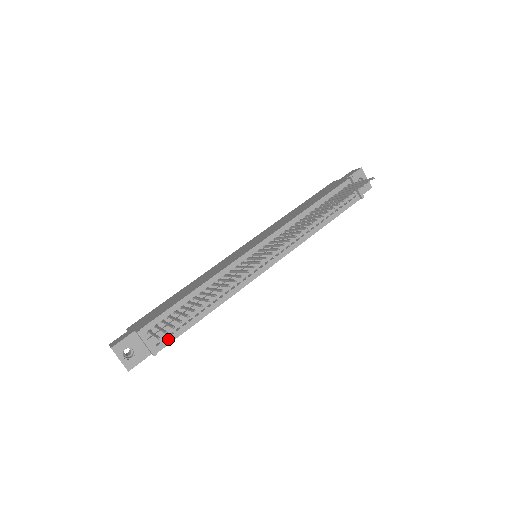
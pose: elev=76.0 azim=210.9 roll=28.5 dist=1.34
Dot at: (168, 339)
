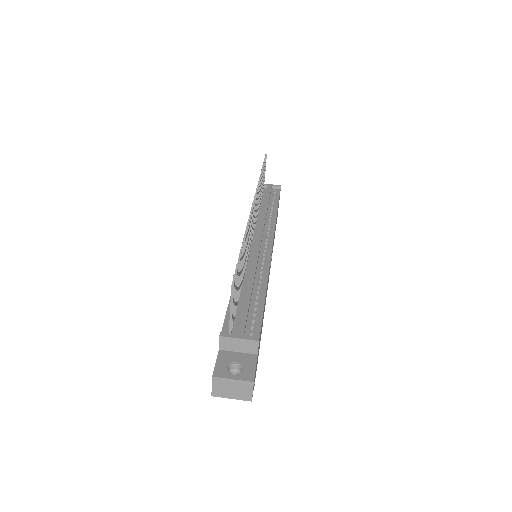
Dot at: (255, 327)
